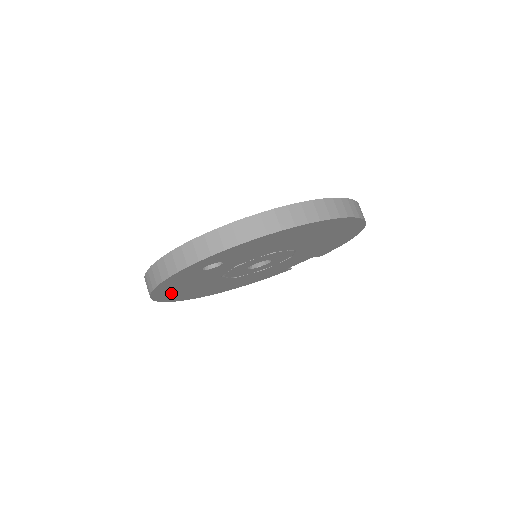
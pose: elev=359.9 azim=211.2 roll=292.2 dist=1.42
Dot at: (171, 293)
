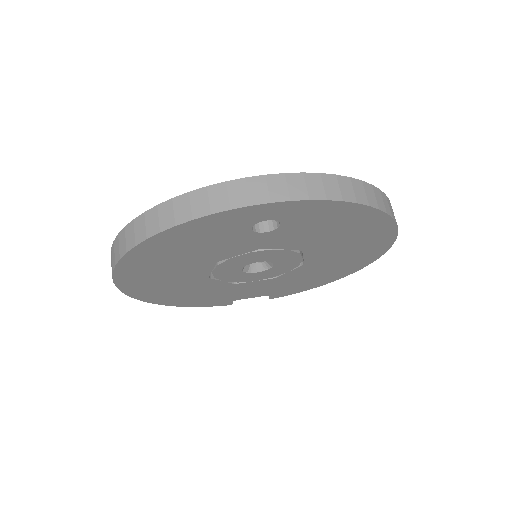
Dot at: (153, 256)
